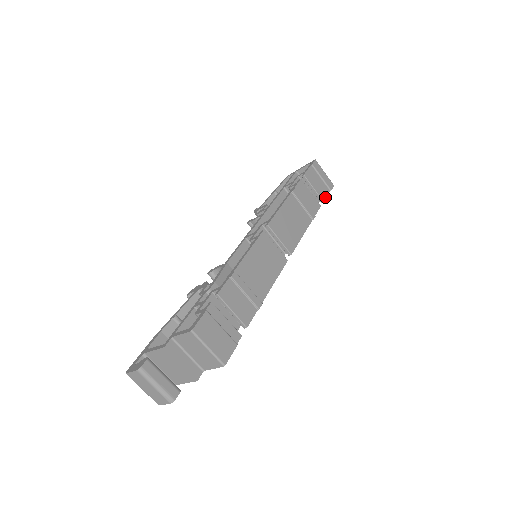
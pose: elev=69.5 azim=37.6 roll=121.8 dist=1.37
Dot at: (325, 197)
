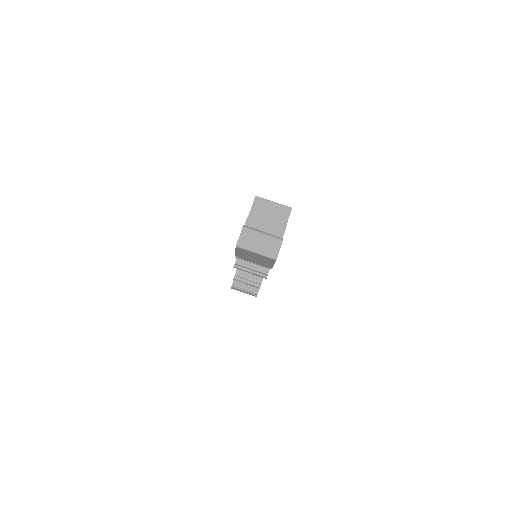
Dot at: occluded
